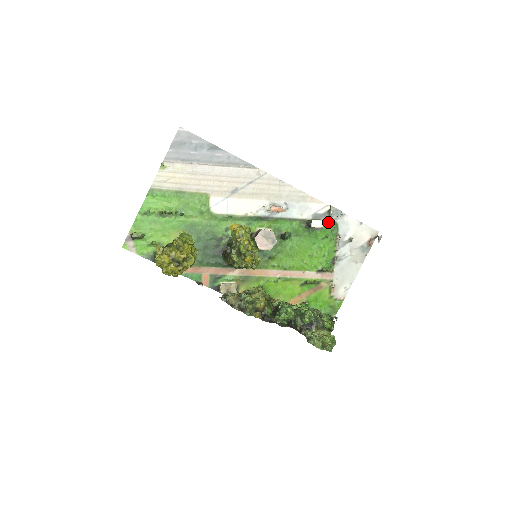
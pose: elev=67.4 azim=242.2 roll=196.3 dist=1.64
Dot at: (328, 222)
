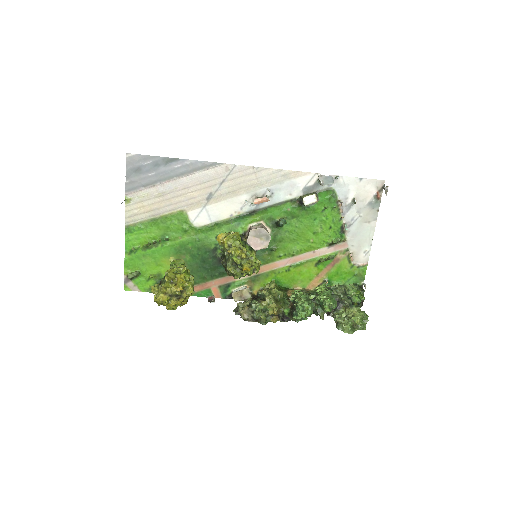
Dot at: (322, 191)
